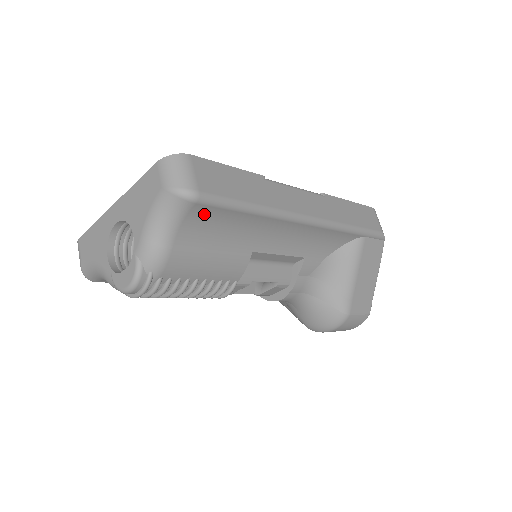
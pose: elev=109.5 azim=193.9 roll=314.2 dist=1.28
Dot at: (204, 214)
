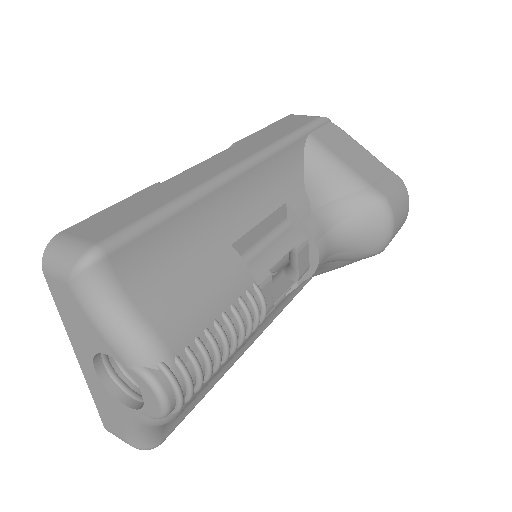
Dot at: (133, 259)
